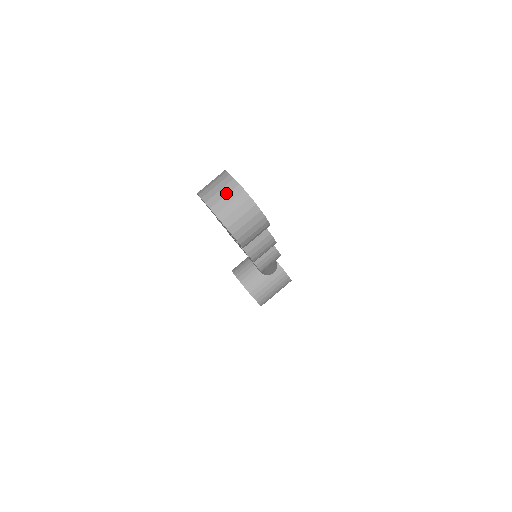
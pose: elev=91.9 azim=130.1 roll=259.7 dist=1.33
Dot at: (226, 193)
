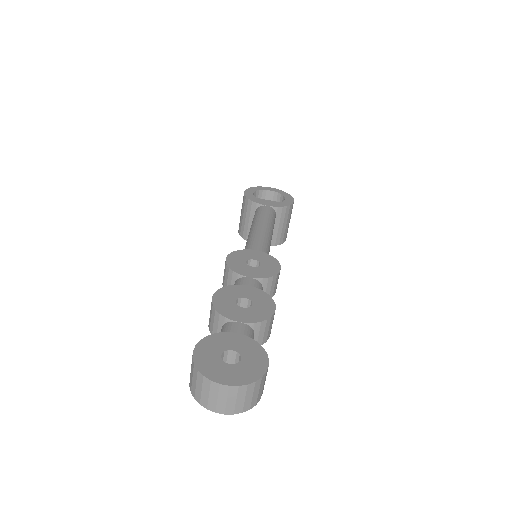
Dot at: (216, 396)
